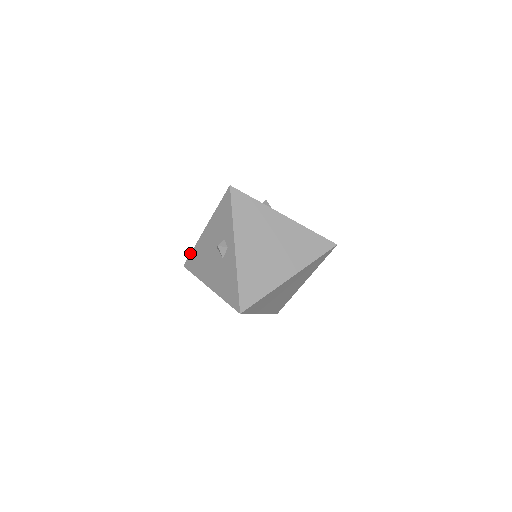
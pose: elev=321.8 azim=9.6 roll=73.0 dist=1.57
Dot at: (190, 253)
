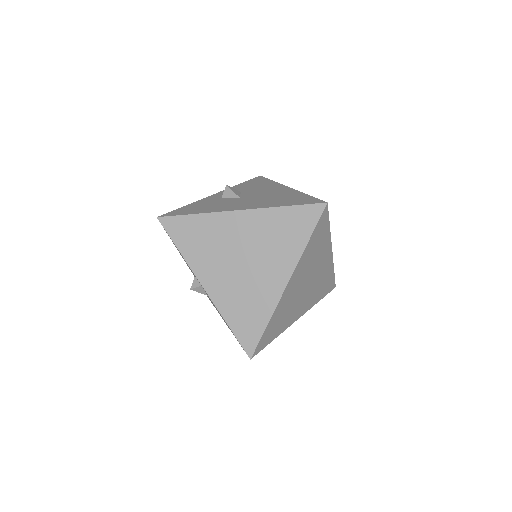
Dot at: occluded
